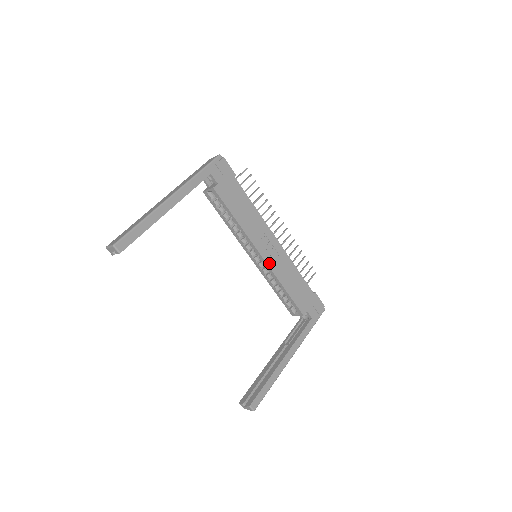
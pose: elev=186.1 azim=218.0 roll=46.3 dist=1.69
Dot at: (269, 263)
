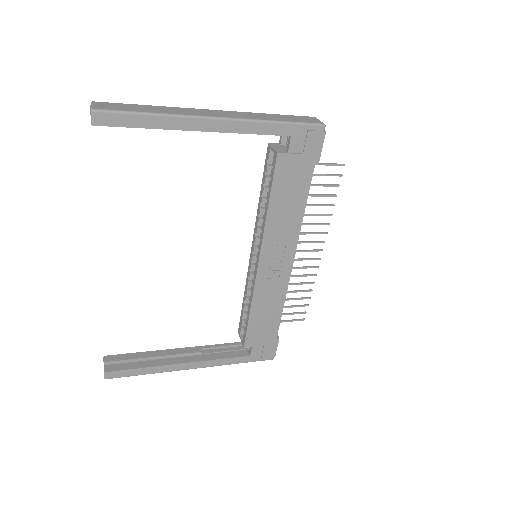
Dot at: (259, 276)
